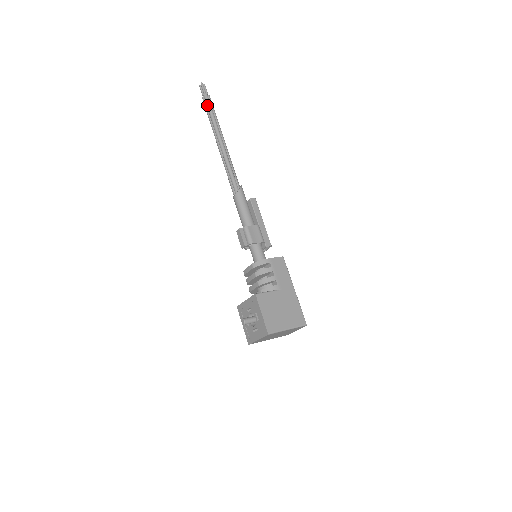
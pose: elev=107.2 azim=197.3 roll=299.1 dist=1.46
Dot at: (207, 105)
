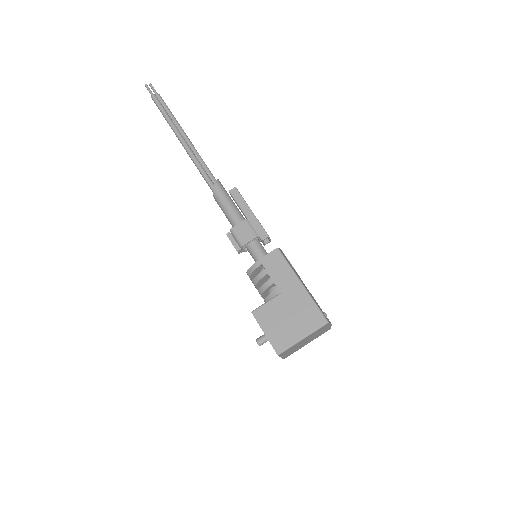
Dot at: occluded
